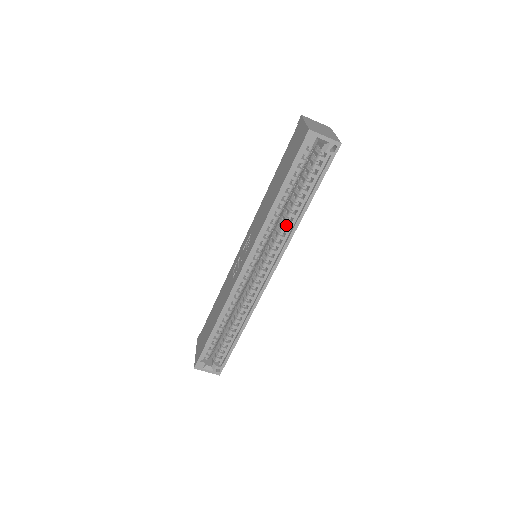
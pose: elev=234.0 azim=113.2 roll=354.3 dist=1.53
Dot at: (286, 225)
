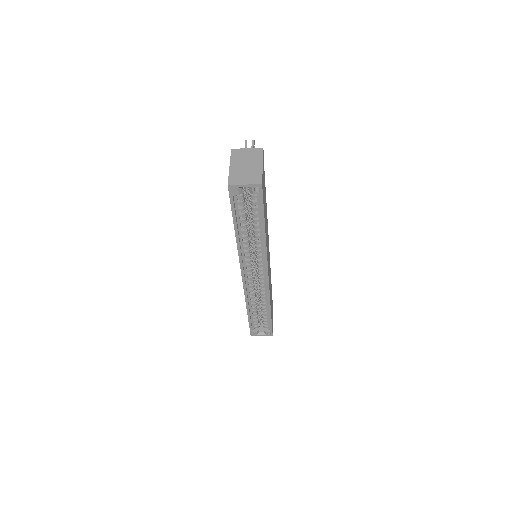
Dot at: (258, 243)
